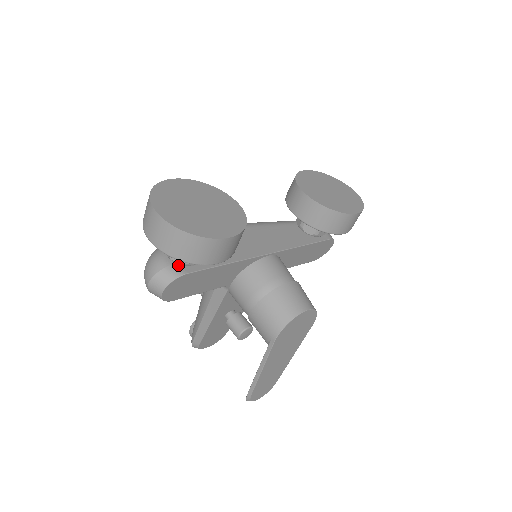
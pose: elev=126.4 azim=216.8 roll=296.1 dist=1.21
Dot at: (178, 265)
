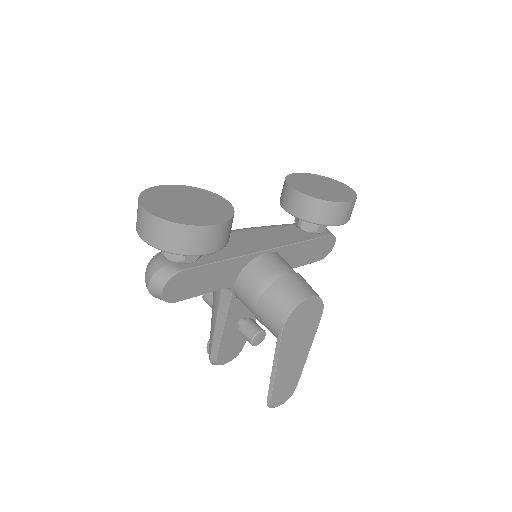
Dot at: (175, 264)
